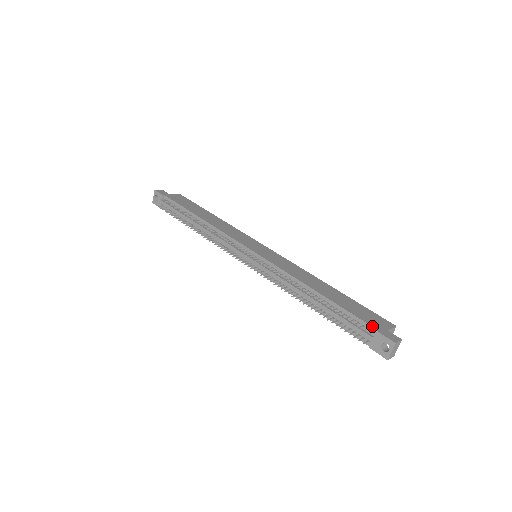
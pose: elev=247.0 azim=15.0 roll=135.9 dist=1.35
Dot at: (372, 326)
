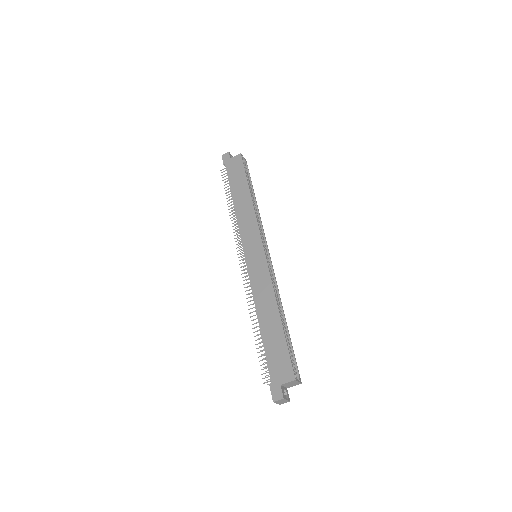
Dot at: (270, 377)
